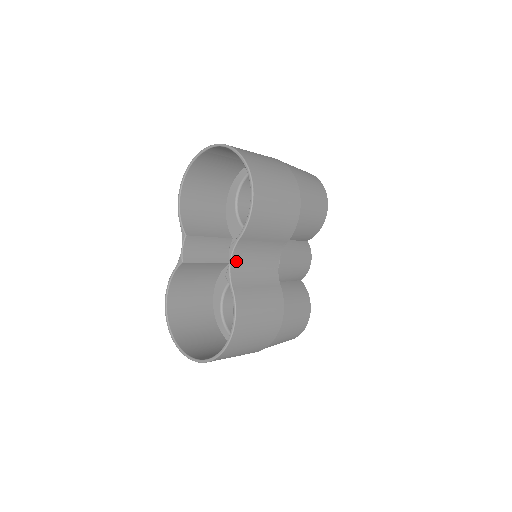
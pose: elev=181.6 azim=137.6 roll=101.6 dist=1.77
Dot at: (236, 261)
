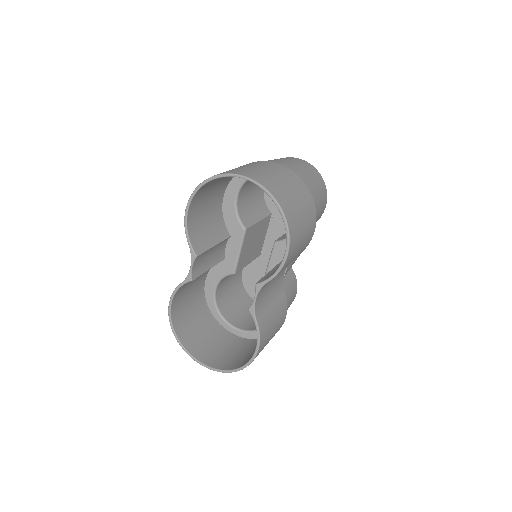
Dot at: (259, 295)
